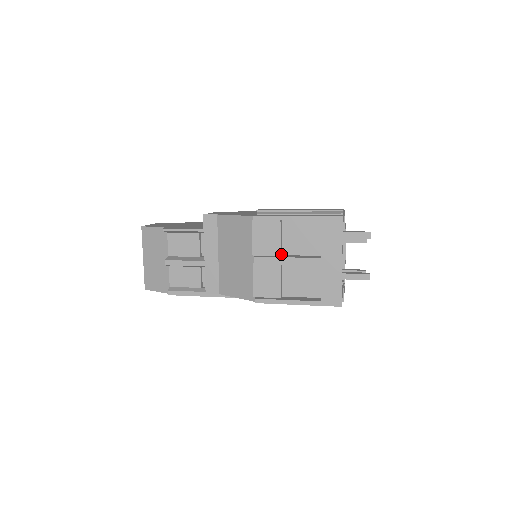
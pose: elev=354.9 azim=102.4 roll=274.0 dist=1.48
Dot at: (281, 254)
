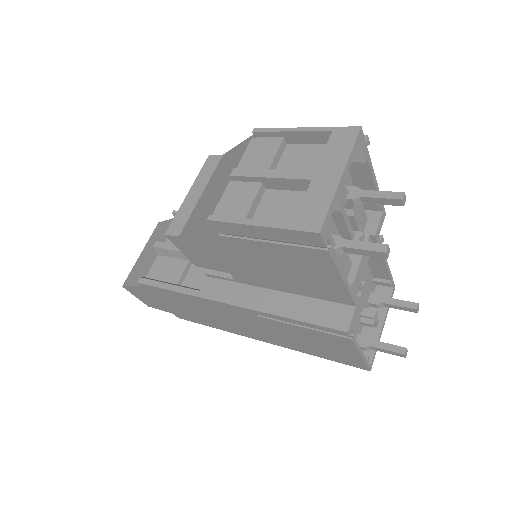
Dot at: occluded
